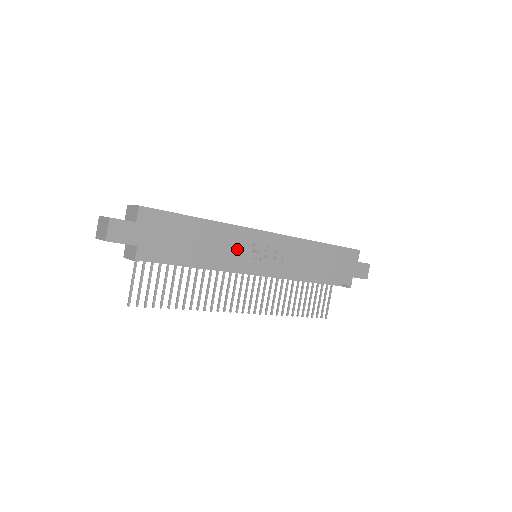
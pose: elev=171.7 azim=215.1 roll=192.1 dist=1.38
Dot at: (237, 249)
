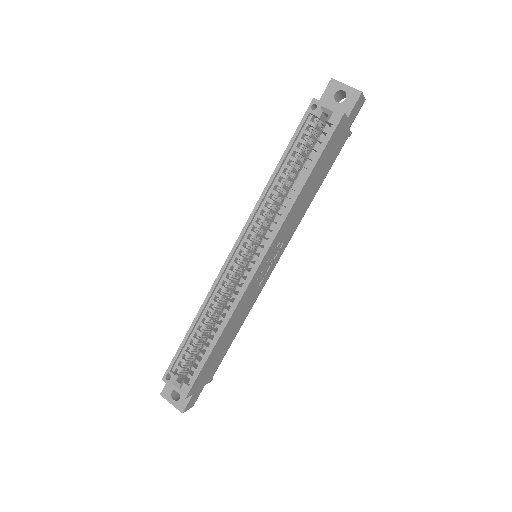
Dot at: (249, 299)
